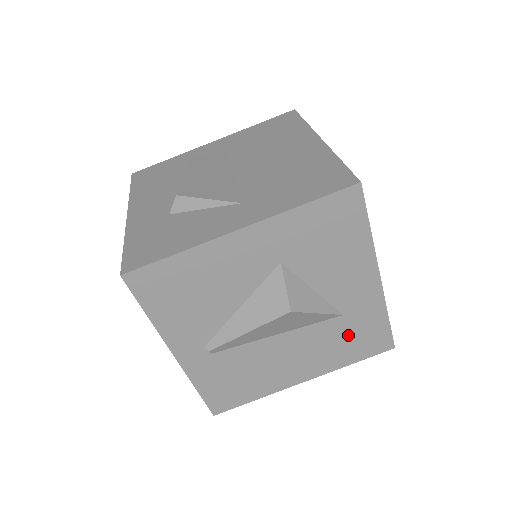
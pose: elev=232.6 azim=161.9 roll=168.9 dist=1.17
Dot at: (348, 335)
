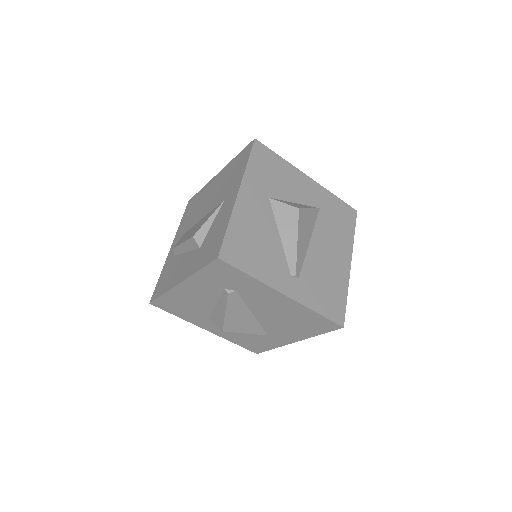
Dot at: (334, 219)
